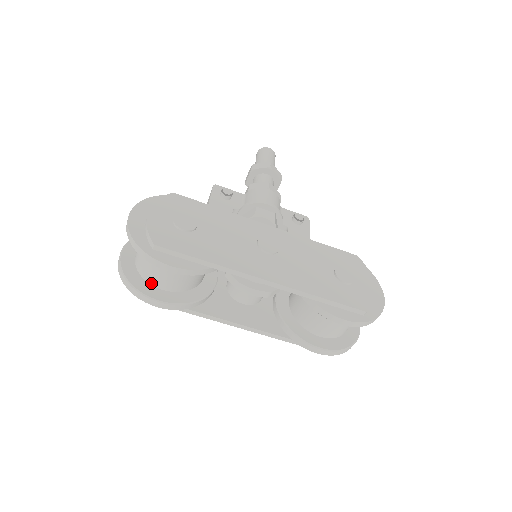
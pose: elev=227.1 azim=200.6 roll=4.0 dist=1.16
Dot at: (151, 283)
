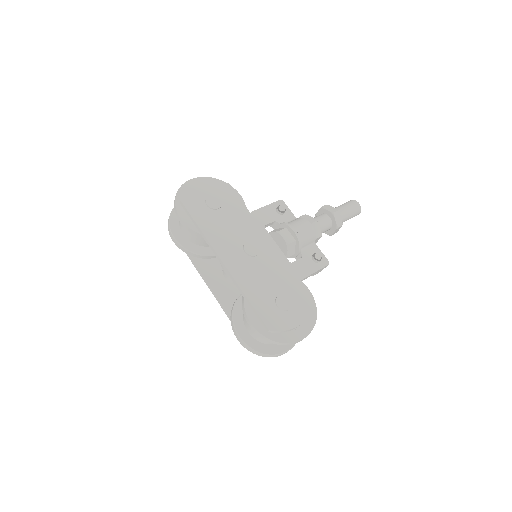
Dot at: (180, 226)
